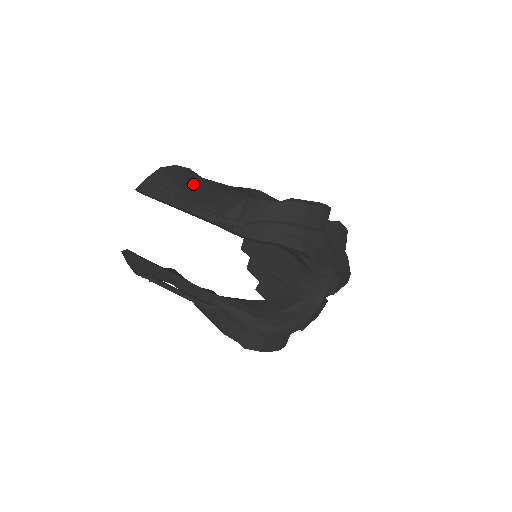
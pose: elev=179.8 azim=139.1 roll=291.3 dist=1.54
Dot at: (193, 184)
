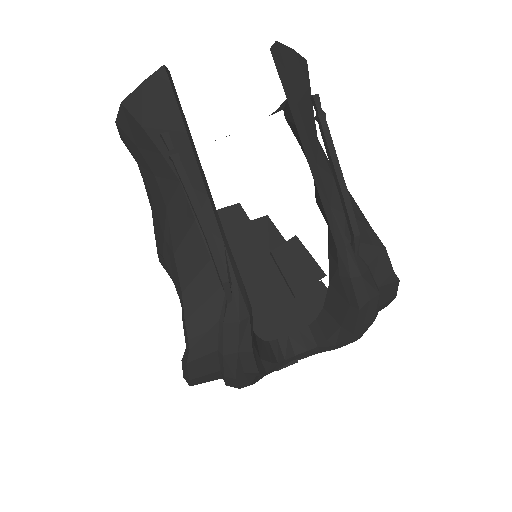
Dot at: occluded
